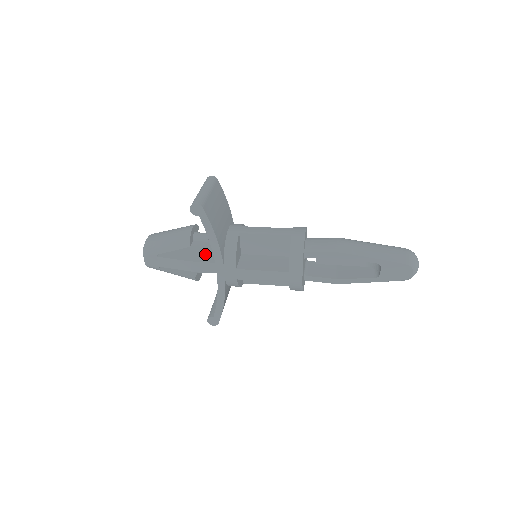
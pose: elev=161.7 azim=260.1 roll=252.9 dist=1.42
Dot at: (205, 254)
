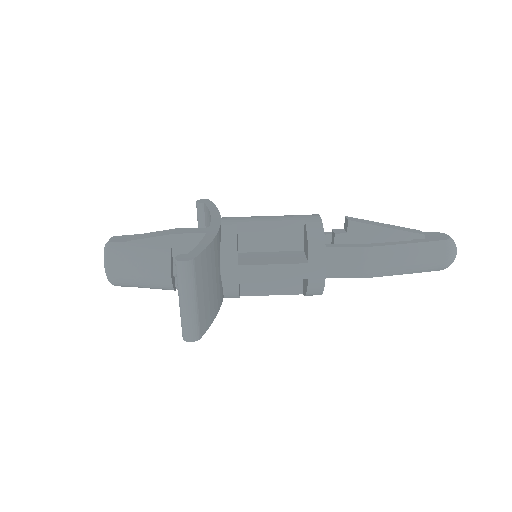
Dot at: occluded
